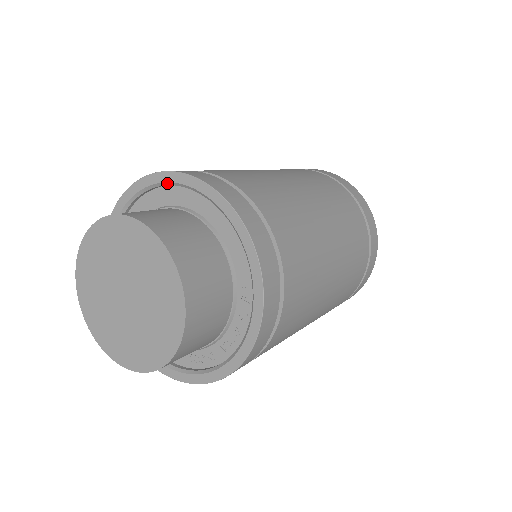
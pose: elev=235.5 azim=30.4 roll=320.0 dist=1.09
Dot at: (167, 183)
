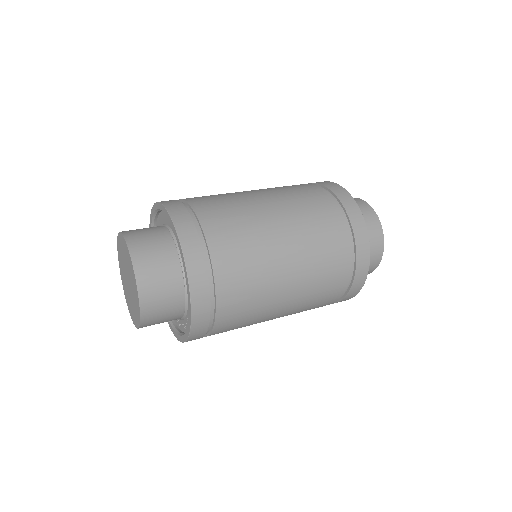
Dot at: (169, 220)
